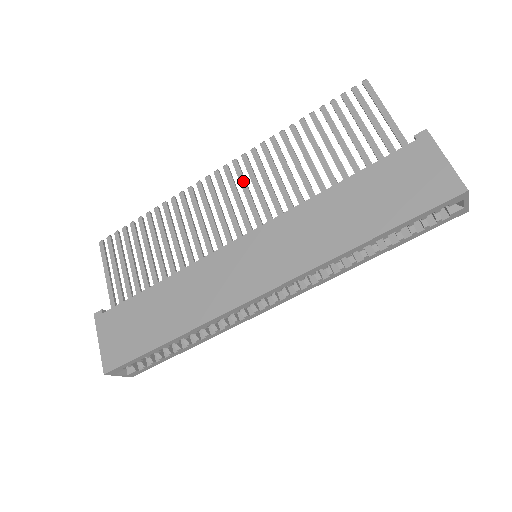
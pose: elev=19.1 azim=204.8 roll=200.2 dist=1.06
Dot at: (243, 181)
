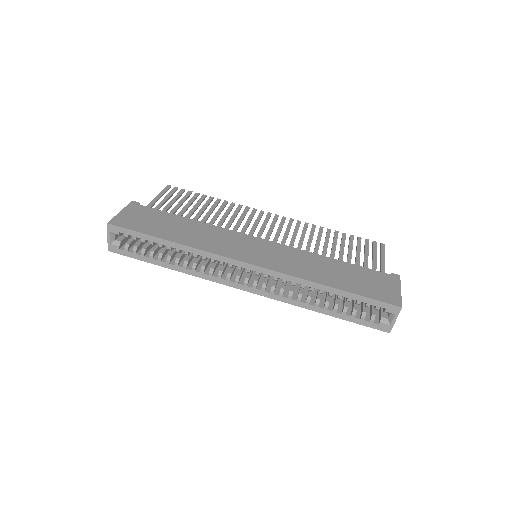
Dot at: (282, 226)
